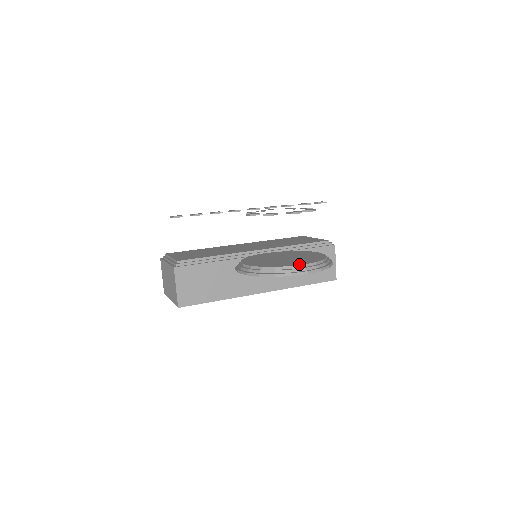
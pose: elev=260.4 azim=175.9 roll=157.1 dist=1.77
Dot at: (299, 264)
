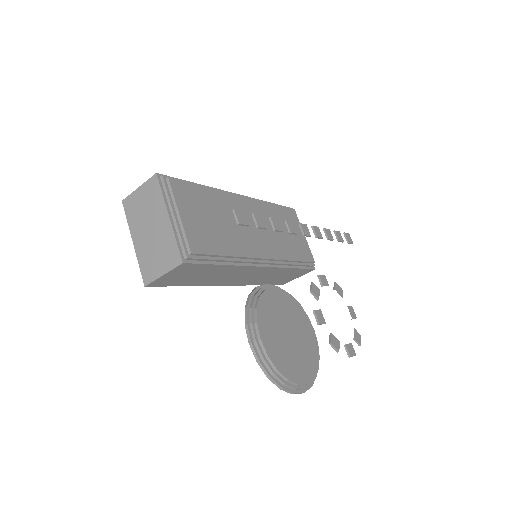
Dot at: (305, 381)
